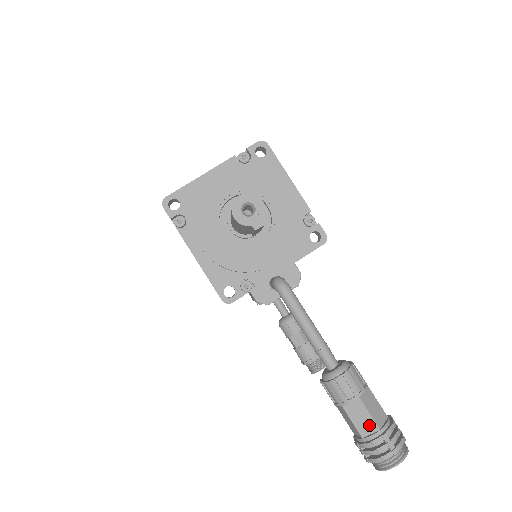
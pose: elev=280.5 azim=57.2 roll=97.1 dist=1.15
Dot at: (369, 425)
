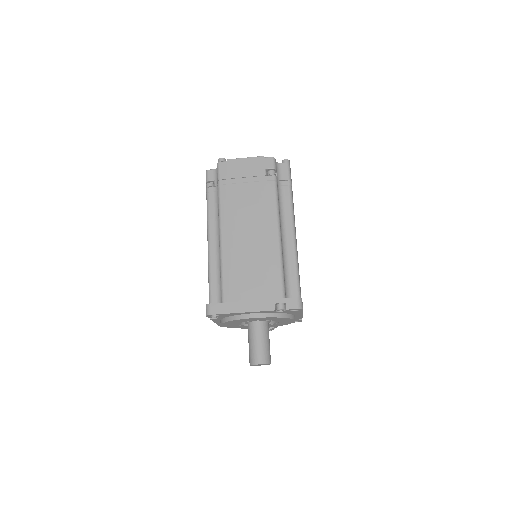
Dot at: occluded
